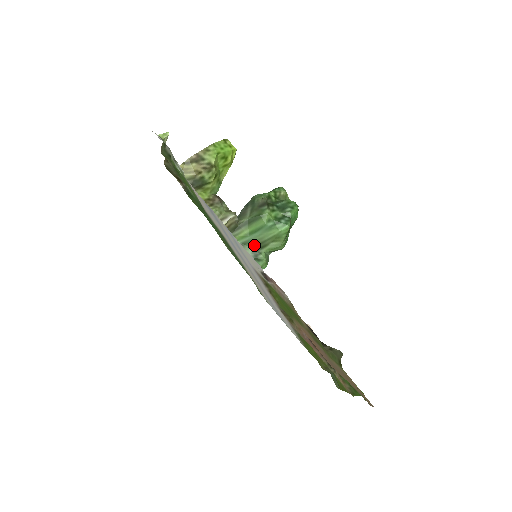
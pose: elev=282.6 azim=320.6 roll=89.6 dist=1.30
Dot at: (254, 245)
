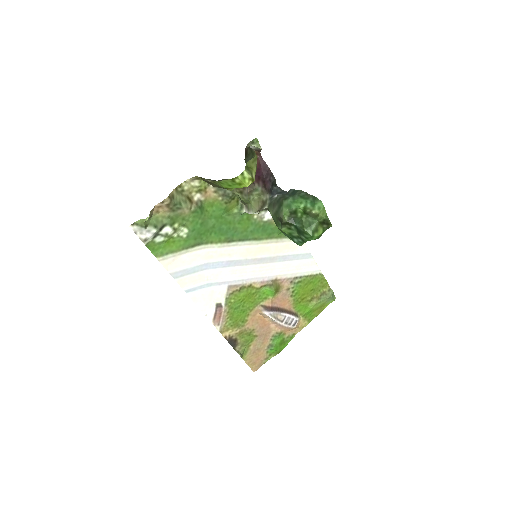
Dot at: occluded
